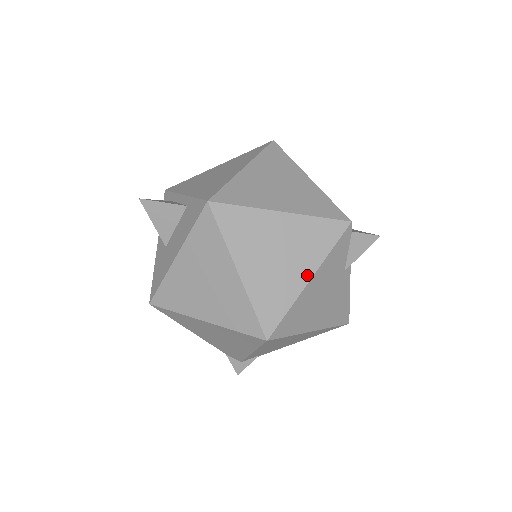
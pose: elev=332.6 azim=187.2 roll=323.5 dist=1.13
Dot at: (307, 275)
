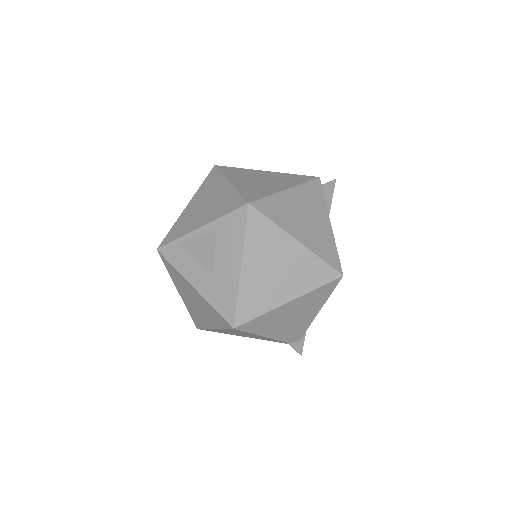
Dot at: (327, 222)
